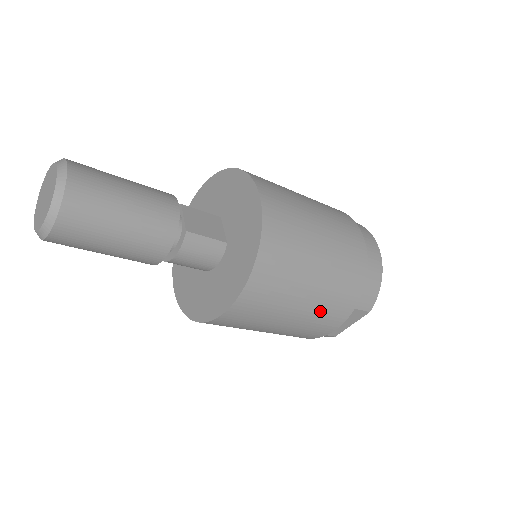
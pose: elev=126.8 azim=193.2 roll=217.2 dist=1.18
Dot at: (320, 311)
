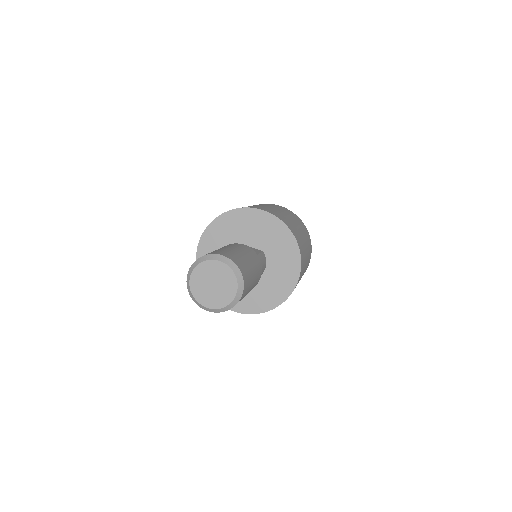
Dot at: occluded
